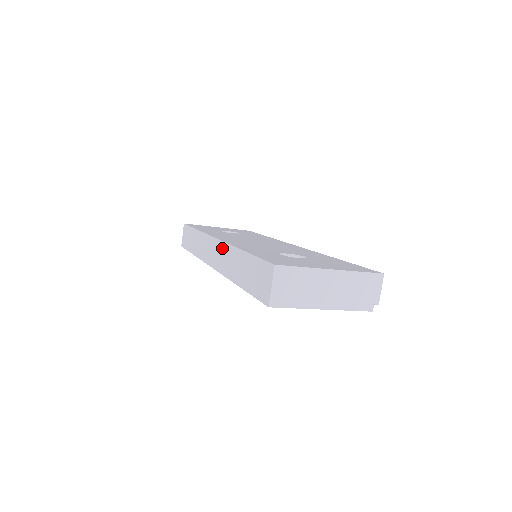
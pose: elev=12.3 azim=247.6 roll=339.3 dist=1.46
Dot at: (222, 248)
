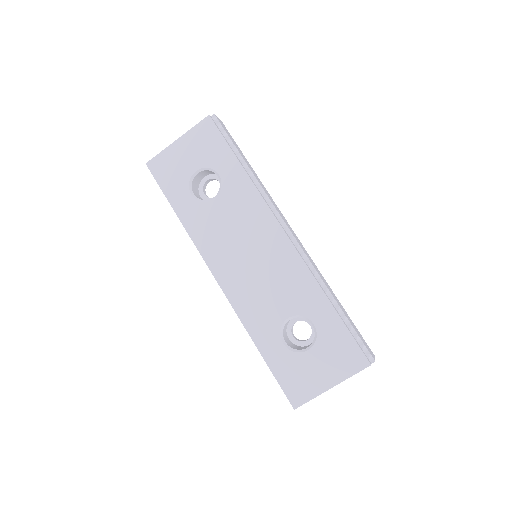
Dot at: occluded
